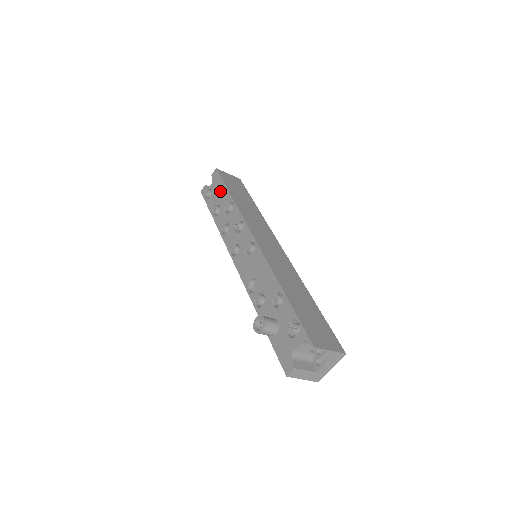
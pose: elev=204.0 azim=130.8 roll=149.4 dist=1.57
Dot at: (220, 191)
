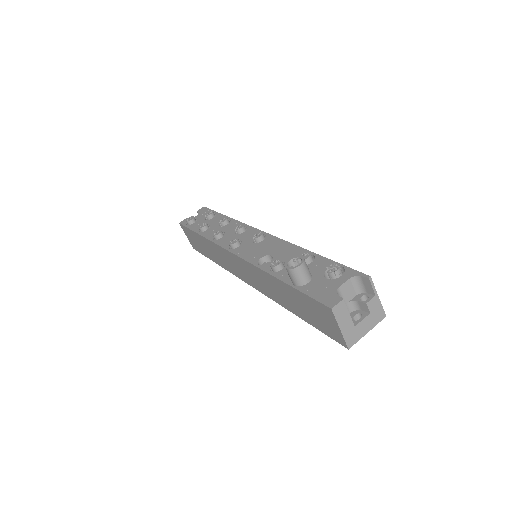
Dot at: (212, 215)
